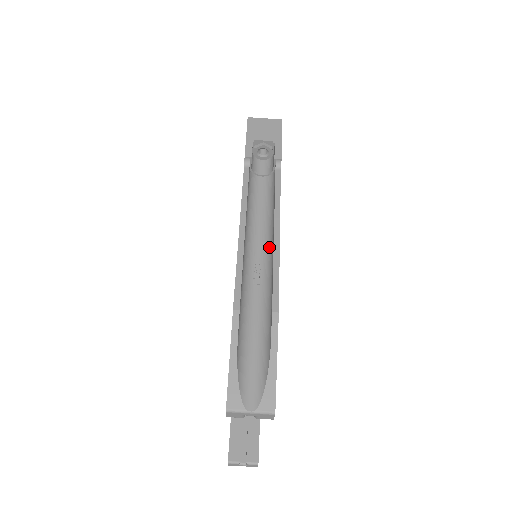
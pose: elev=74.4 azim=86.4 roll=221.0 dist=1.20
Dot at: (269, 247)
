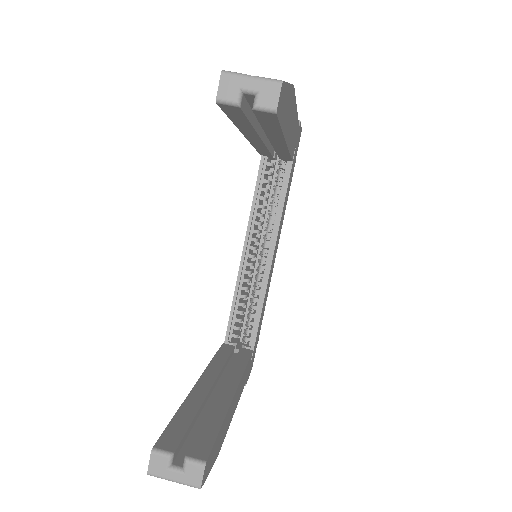
Dot at: occluded
